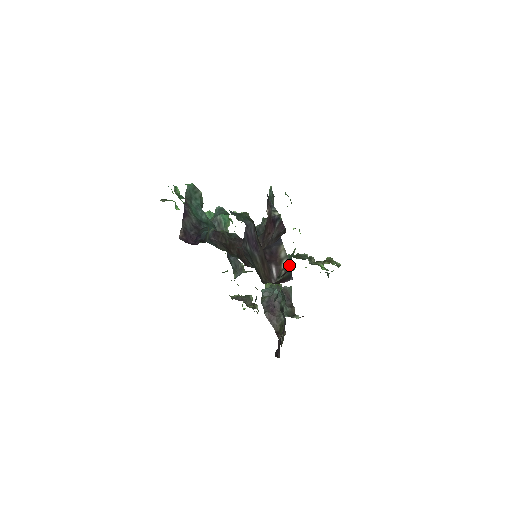
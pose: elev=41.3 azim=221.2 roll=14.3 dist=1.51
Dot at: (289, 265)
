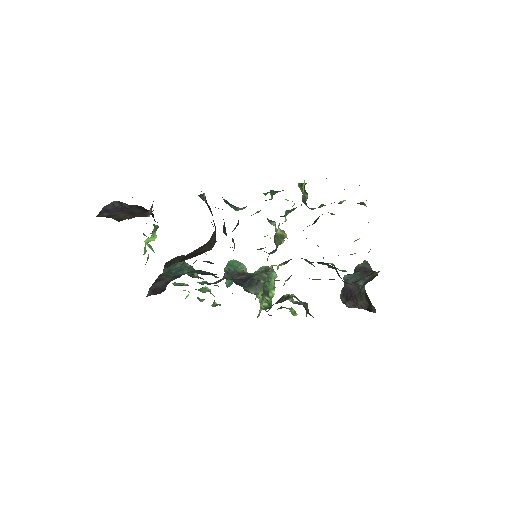
Dot at: occluded
